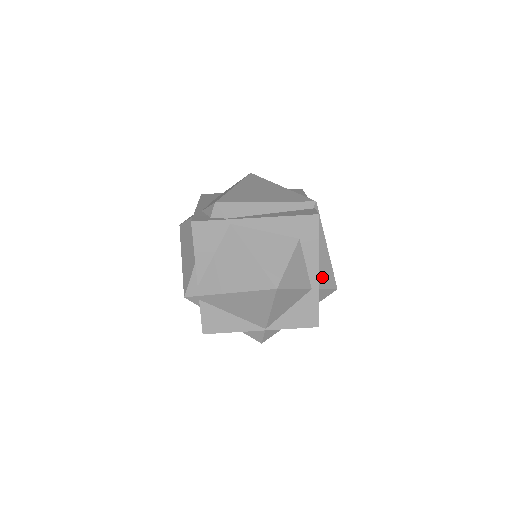
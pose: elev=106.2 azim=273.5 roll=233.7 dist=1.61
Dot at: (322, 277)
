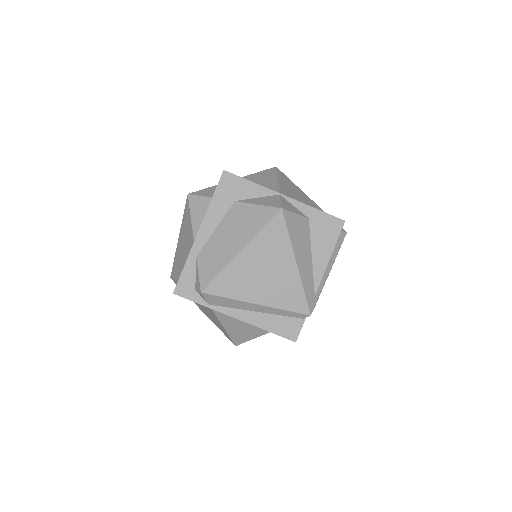
Dot at: occluded
